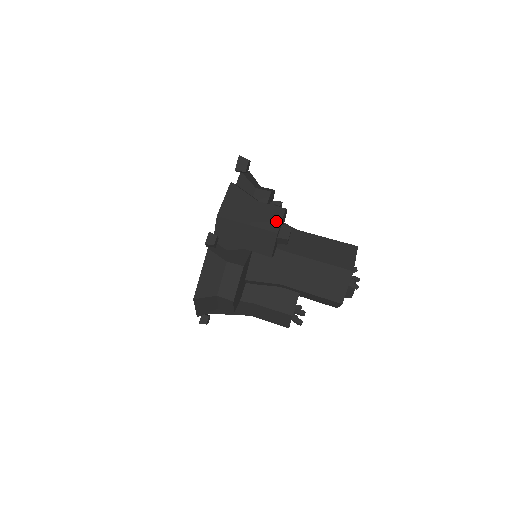
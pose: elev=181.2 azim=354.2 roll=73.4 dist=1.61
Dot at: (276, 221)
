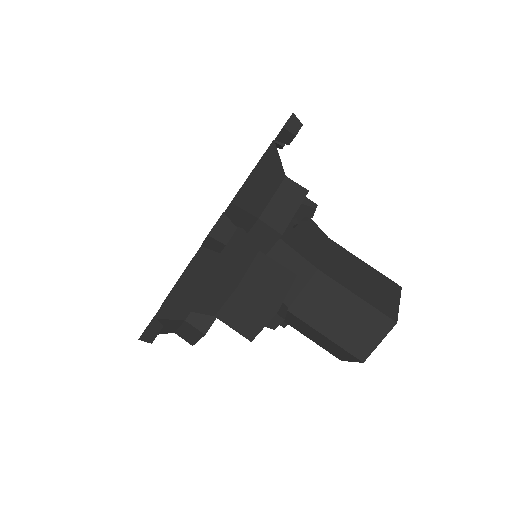
Dot at: (255, 326)
